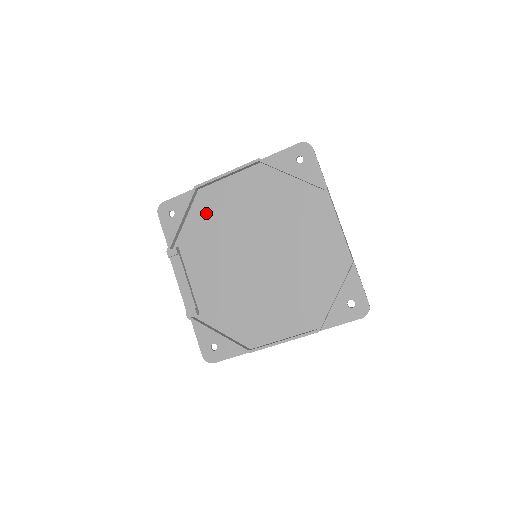
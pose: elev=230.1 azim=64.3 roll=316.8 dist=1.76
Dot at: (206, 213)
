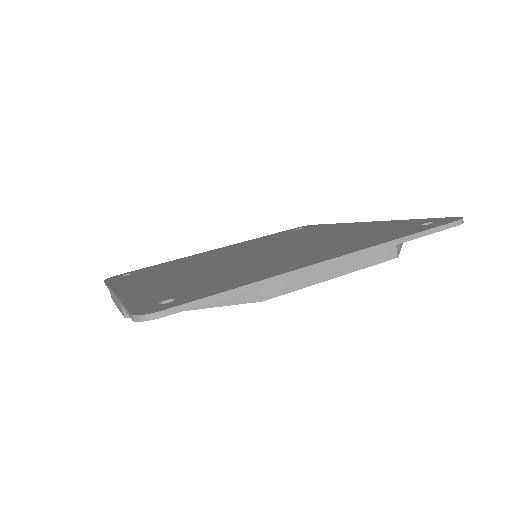
Dot at: occluded
